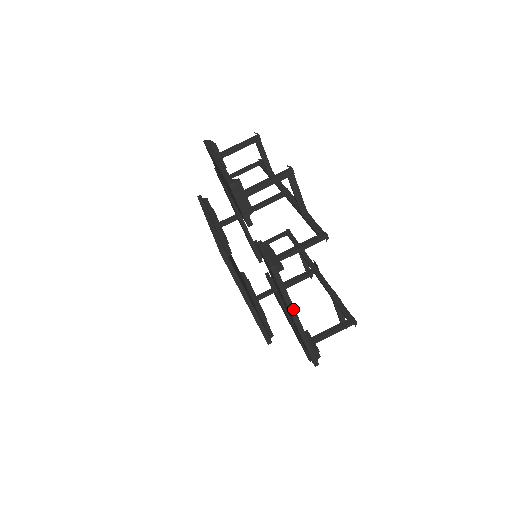
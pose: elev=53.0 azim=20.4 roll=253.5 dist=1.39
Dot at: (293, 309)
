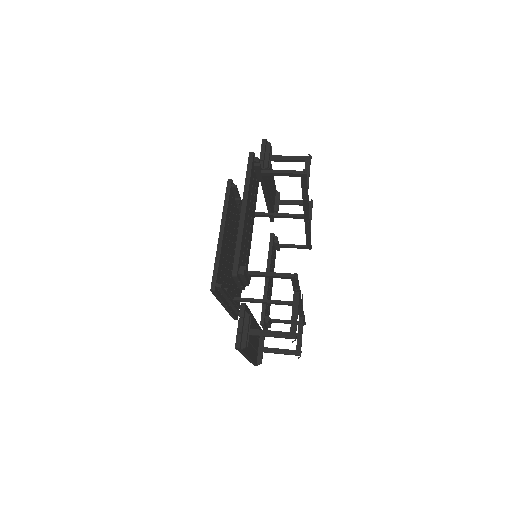
Dot at: (246, 196)
